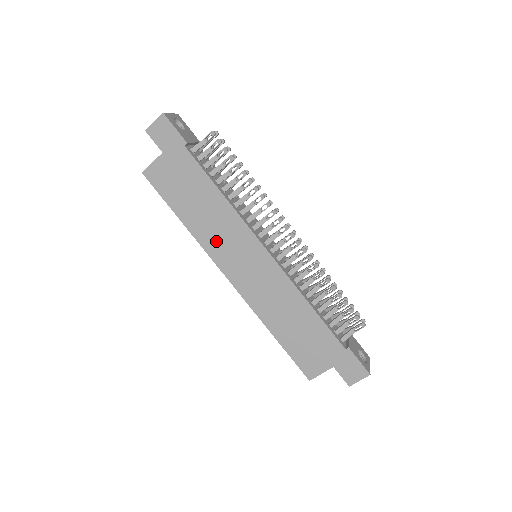
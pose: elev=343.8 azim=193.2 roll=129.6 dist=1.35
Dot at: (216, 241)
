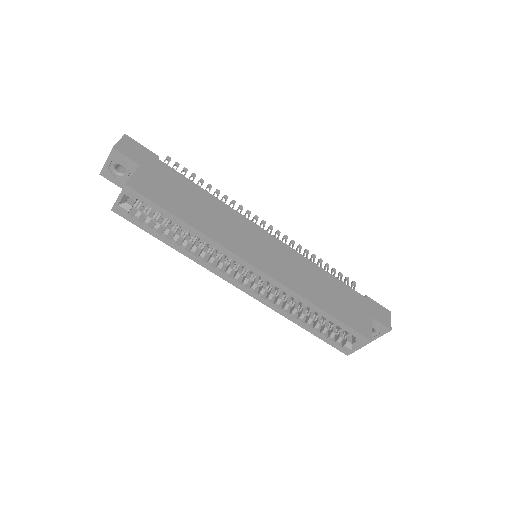
Dot at: (229, 236)
